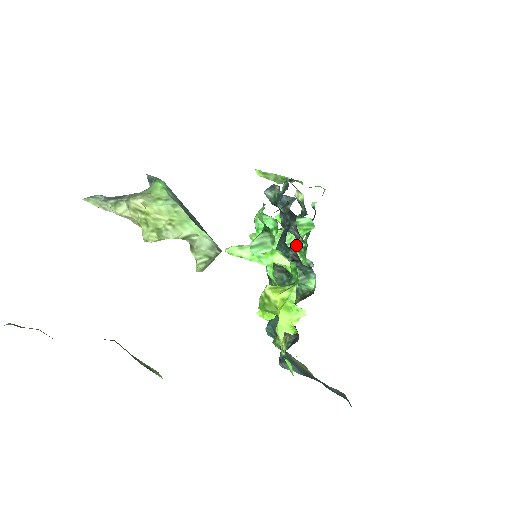
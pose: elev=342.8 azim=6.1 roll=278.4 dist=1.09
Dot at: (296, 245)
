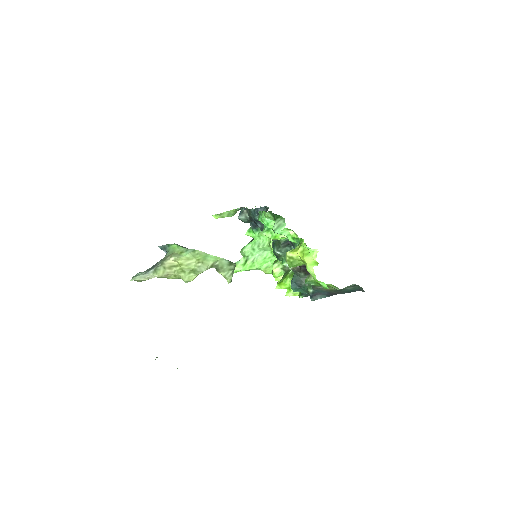
Dot at: occluded
